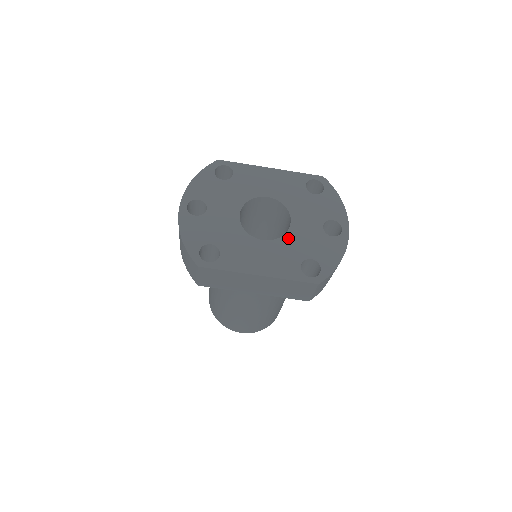
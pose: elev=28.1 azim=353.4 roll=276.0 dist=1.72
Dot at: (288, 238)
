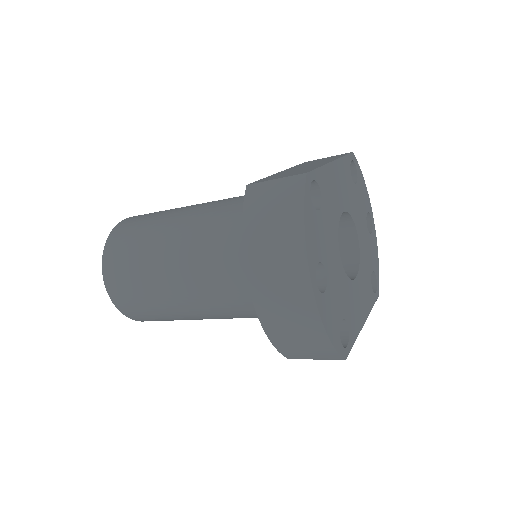
Dot at: (362, 260)
